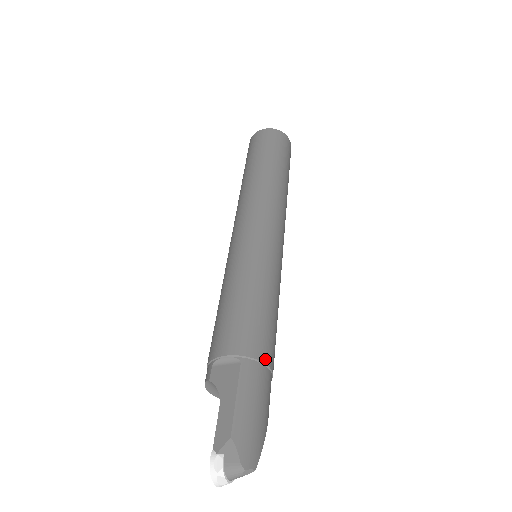
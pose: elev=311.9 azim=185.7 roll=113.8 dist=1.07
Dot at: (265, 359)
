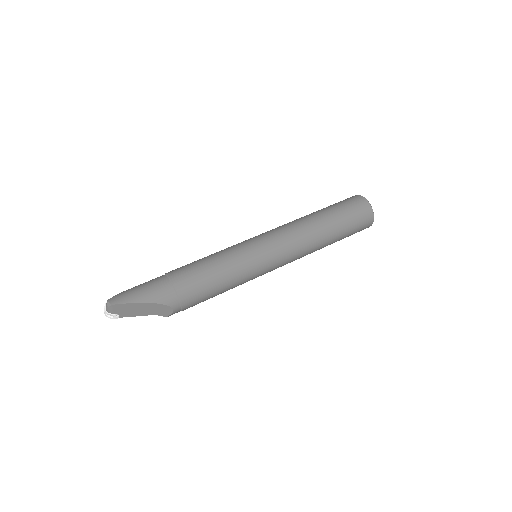
Dot at: (173, 277)
